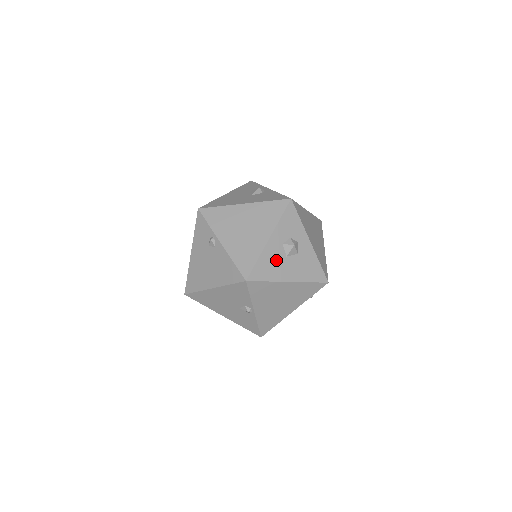
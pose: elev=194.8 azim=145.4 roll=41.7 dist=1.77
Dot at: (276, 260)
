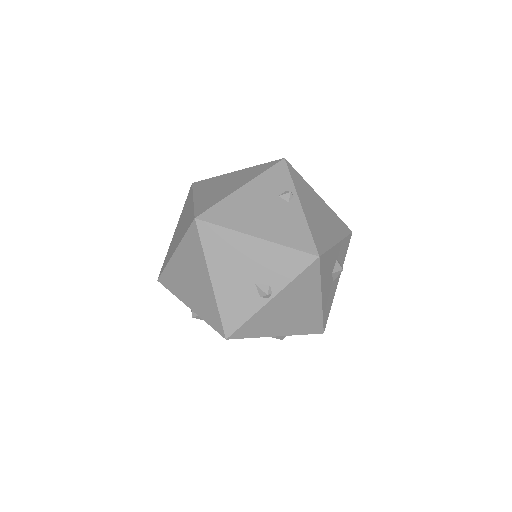
Dot at: (330, 267)
